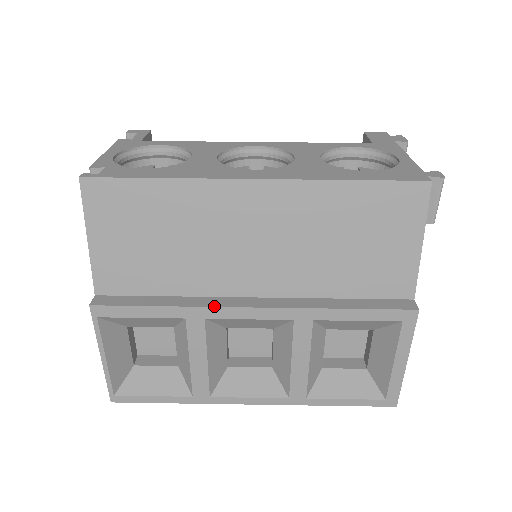
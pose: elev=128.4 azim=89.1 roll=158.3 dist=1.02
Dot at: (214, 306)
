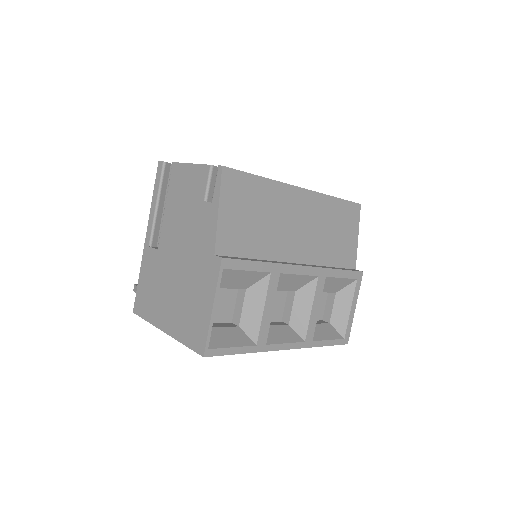
Dot at: (286, 264)
